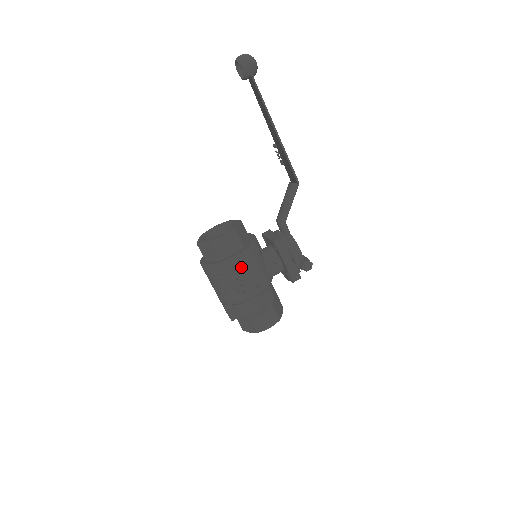
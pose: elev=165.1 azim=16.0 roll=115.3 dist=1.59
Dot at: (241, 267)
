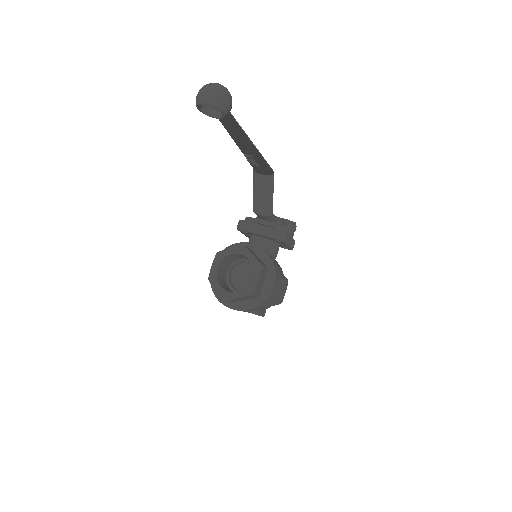
Dot at: occluded
